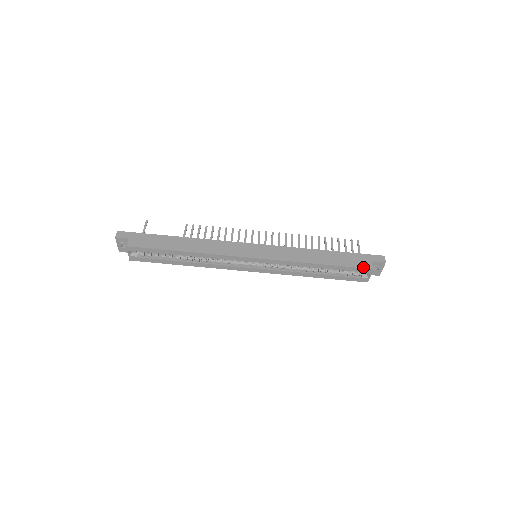
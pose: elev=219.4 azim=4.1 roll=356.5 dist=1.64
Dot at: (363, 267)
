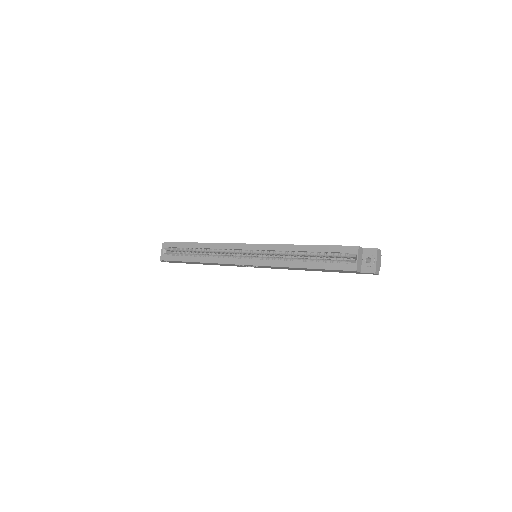
Dot at: (348, 246)
